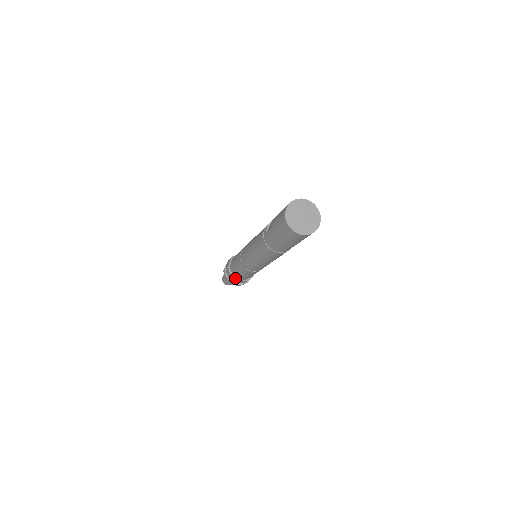
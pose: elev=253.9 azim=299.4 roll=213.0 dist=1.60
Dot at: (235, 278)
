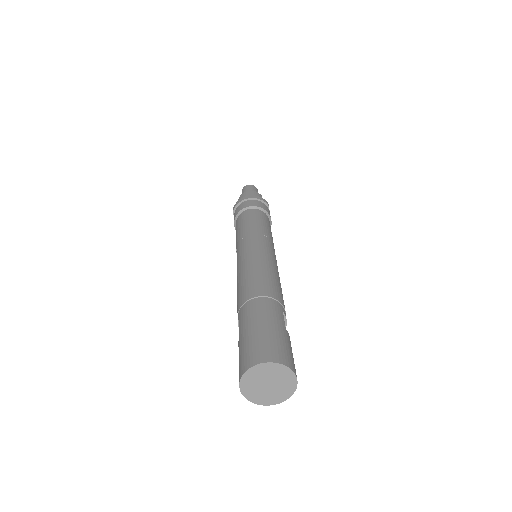
Dot at: occluded
